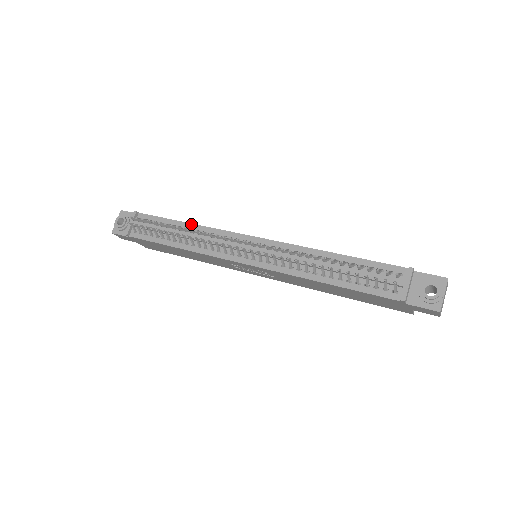
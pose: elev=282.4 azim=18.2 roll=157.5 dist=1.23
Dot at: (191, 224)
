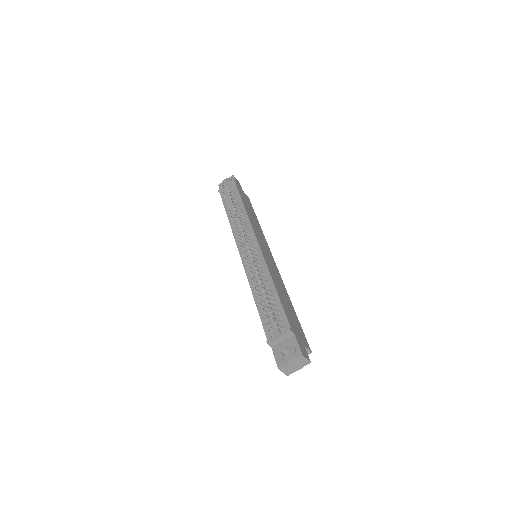
Dot at: (245, 210)
